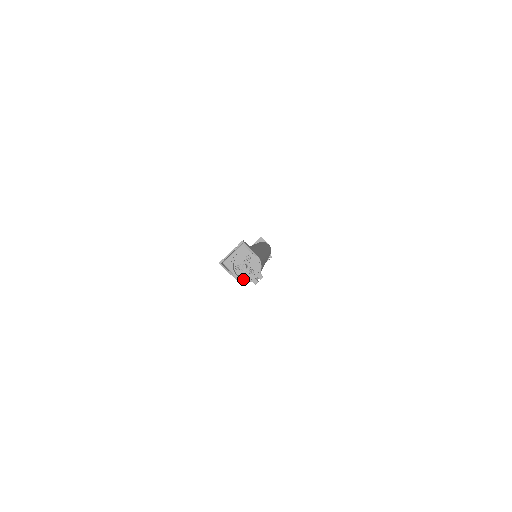
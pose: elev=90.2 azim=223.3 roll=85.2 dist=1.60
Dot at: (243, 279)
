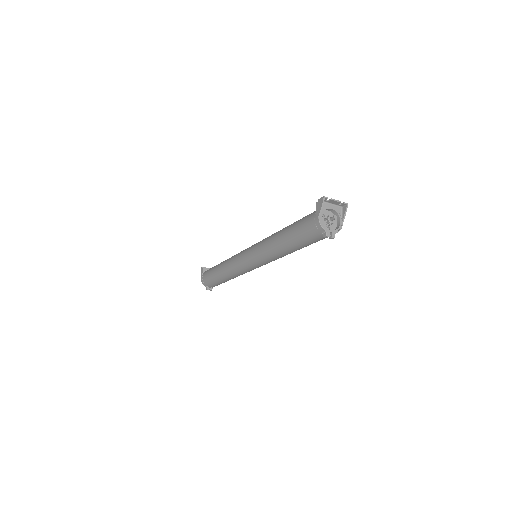
Dot at: (323, 224)
